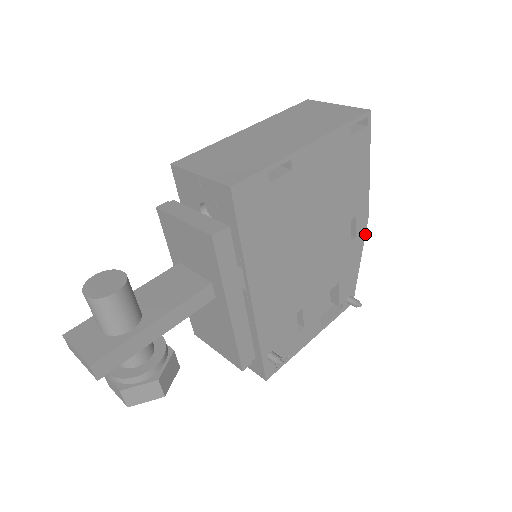
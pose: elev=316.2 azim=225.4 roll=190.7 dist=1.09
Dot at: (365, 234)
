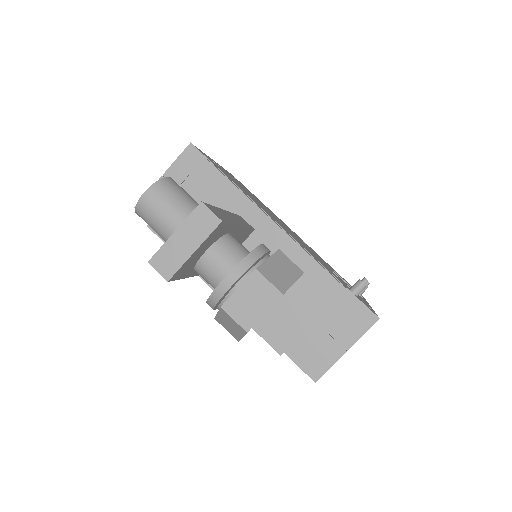
Dot at: (311, 248)
